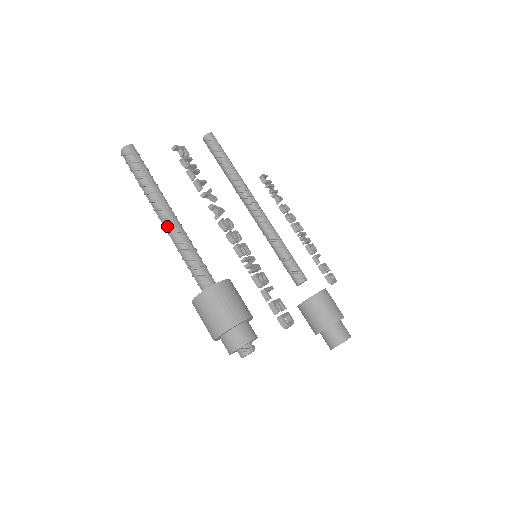
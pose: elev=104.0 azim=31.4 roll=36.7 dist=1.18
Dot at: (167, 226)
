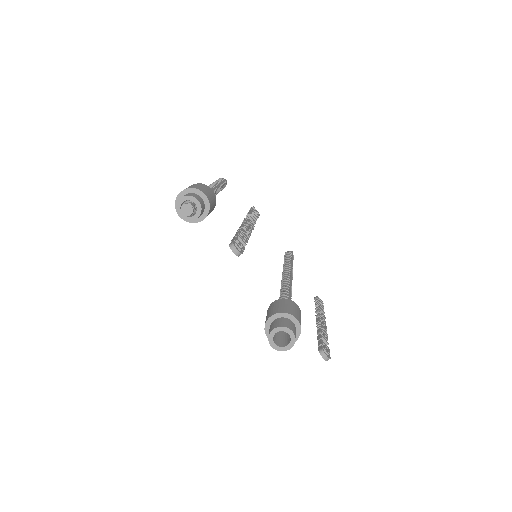
Dot at: occluded
